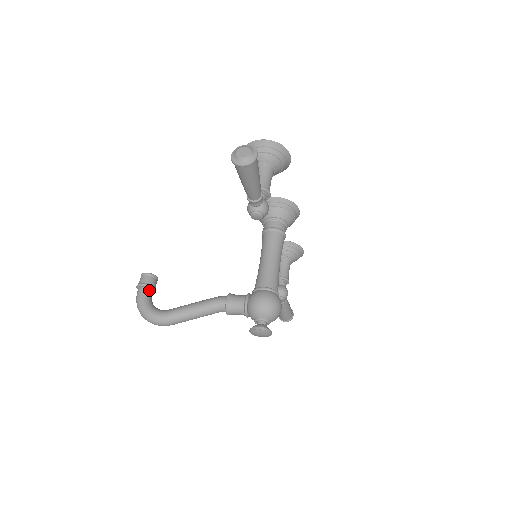
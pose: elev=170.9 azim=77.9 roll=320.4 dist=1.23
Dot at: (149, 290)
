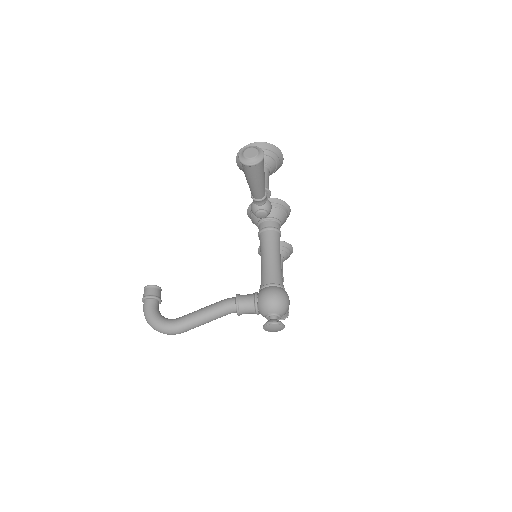
Dot at: (155, 301)
